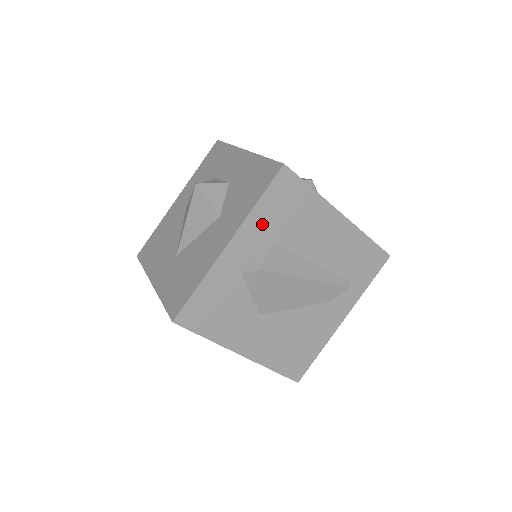
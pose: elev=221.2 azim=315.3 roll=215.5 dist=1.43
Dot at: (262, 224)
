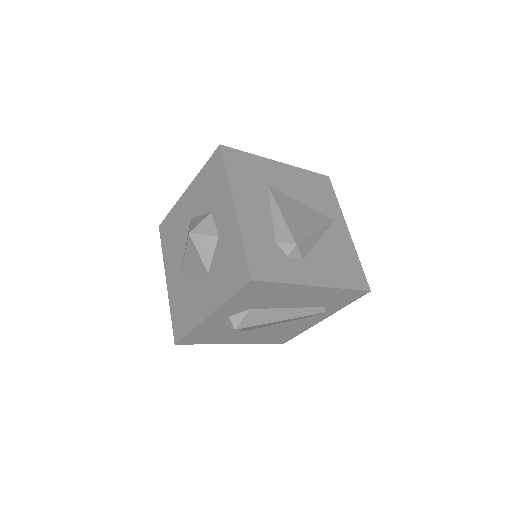
Dot at: (237, 305)
